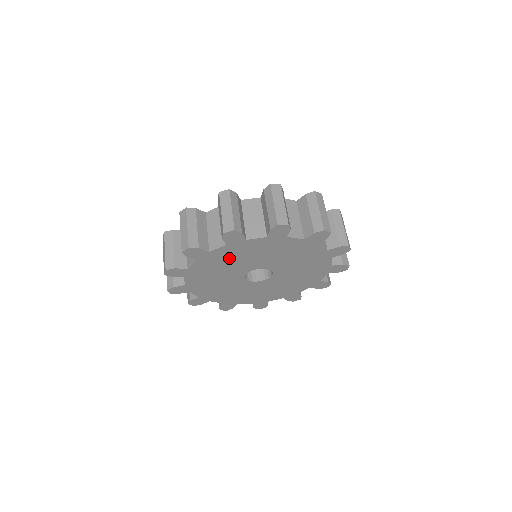
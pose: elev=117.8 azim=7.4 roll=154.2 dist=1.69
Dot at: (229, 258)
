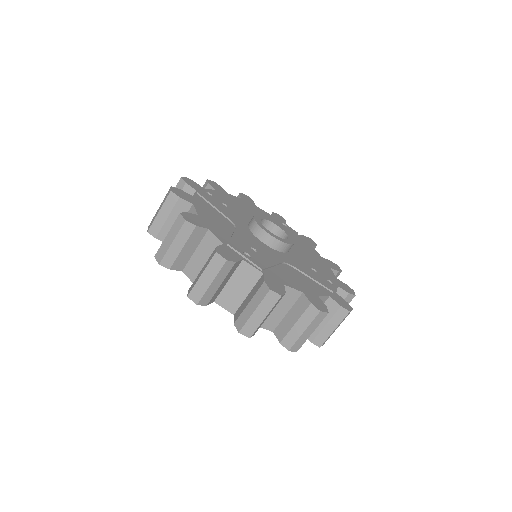
Dot at: occluded
